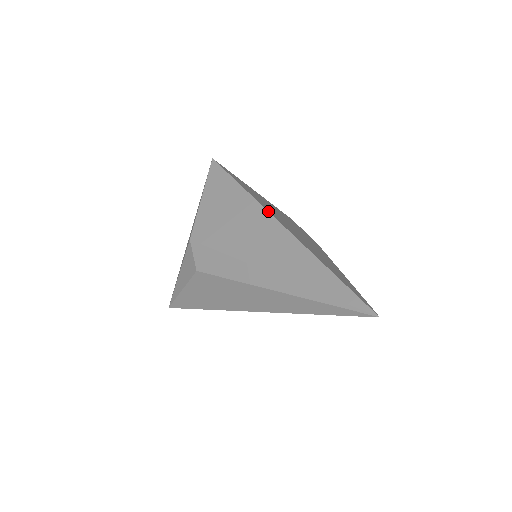
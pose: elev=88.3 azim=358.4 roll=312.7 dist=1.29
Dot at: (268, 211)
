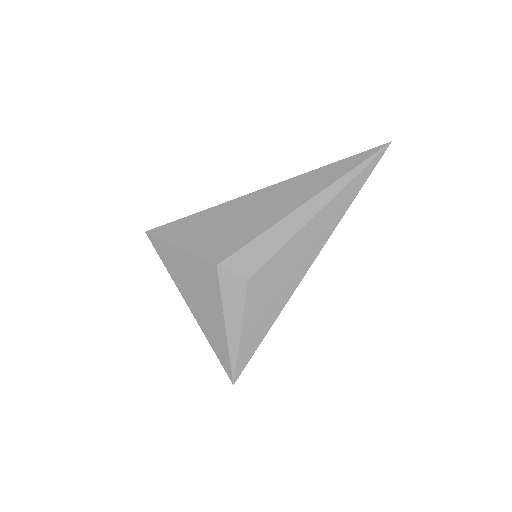
Dot at: (245, 195)
